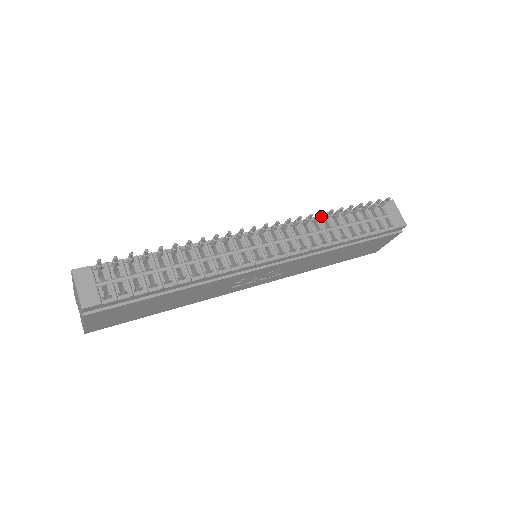
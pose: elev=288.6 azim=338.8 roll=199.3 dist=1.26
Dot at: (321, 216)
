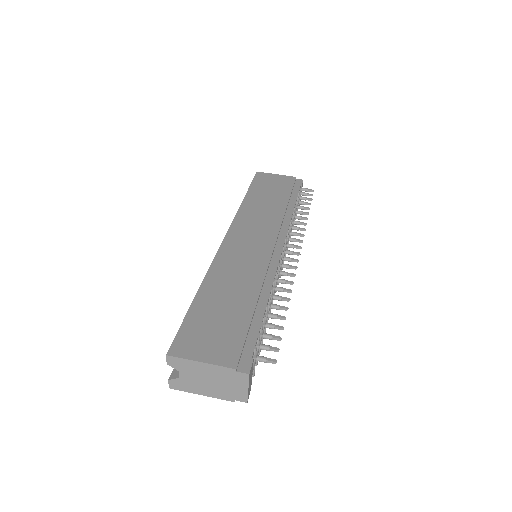
Dot at: (292, 215)
